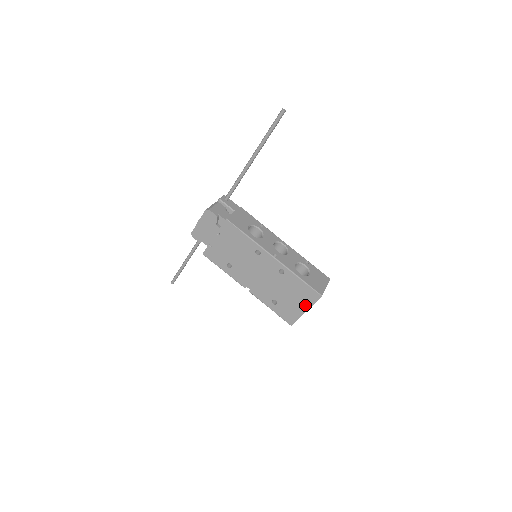
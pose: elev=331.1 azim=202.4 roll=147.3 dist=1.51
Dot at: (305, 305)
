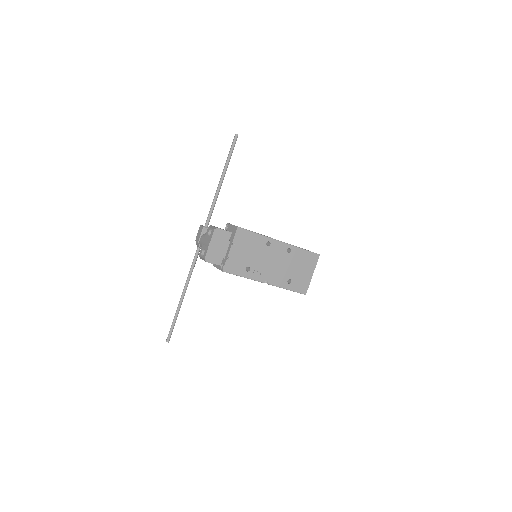
Dot at: (311, 269)
